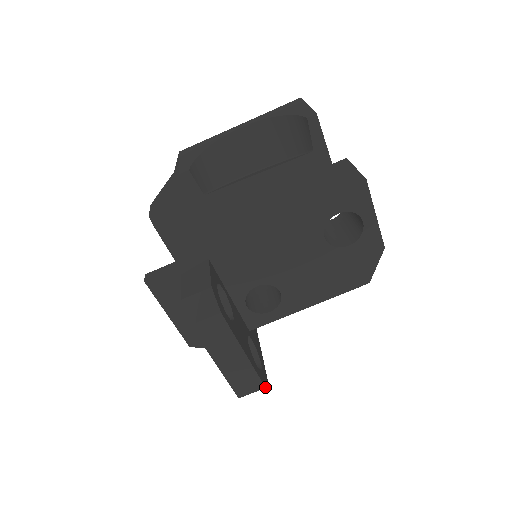
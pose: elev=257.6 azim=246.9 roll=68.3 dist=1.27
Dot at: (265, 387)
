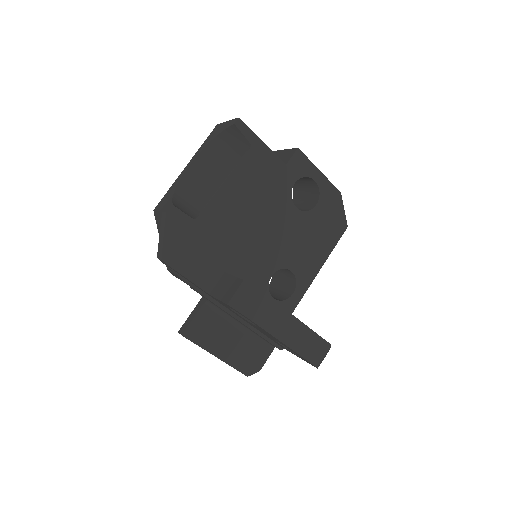
Dot at: (330, 344)
